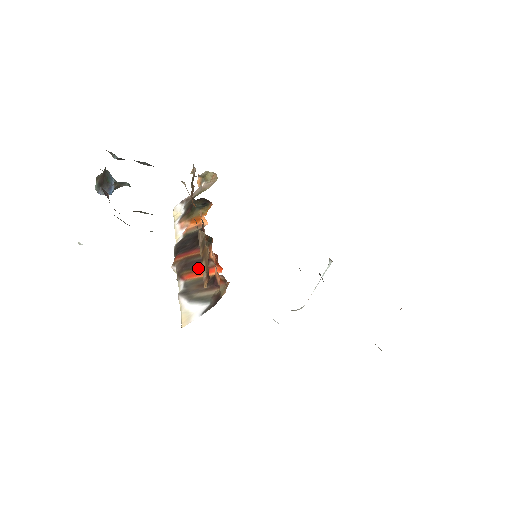
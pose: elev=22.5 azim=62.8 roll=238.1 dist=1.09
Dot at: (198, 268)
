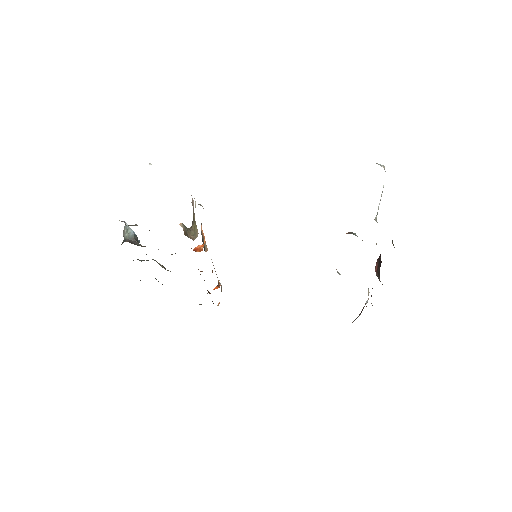
Dot at: occluded
